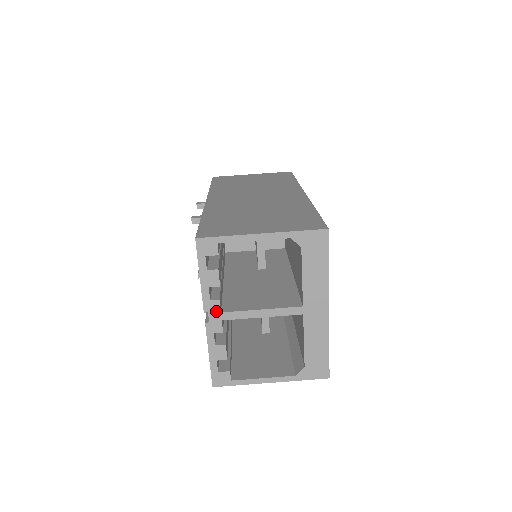
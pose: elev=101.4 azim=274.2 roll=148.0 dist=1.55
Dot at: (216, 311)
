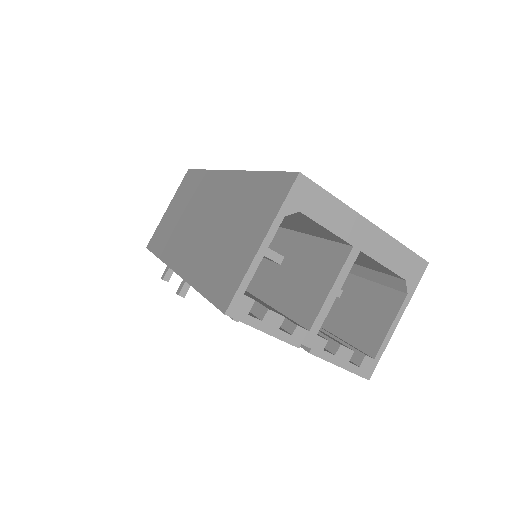
Dot at: (305, 335)
